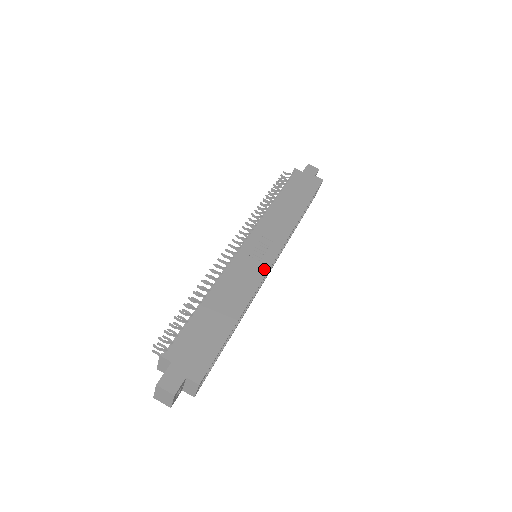
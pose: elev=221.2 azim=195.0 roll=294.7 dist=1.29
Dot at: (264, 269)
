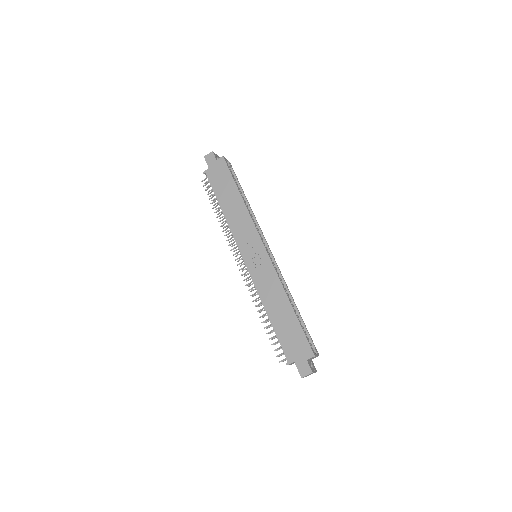
Dot at: (268, 263)
